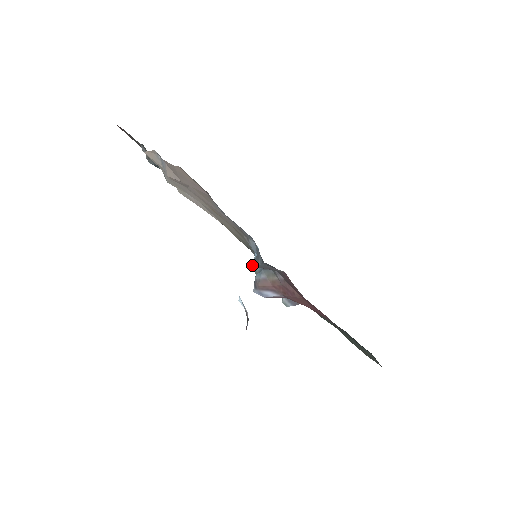
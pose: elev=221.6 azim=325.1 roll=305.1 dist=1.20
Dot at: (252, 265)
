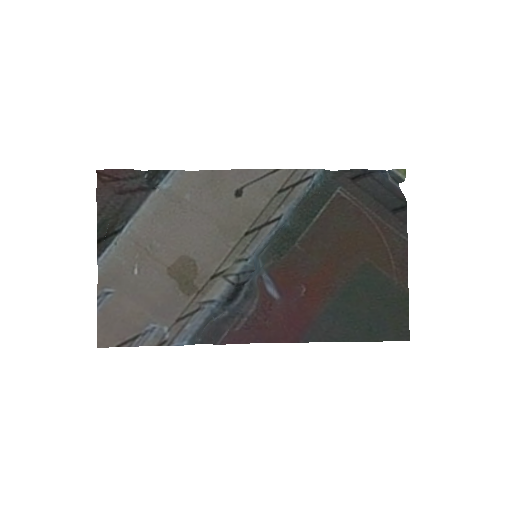
Dot at: (258, 257)
